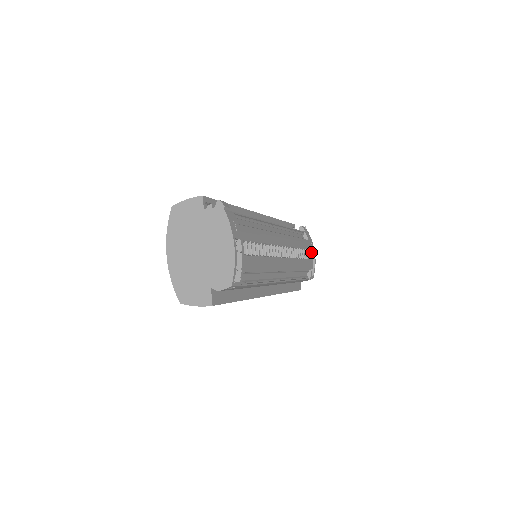
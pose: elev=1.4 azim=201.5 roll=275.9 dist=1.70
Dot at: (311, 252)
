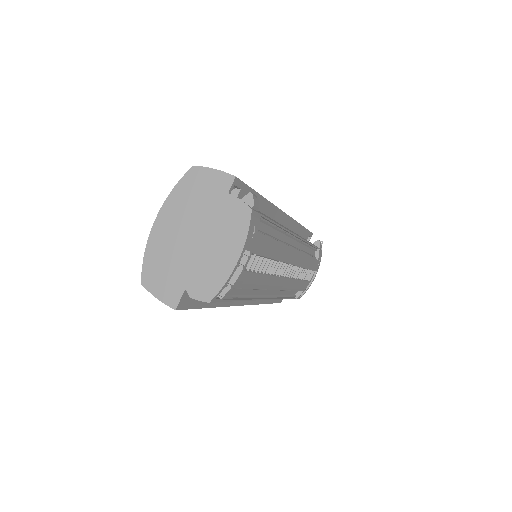
Dot at: (313, 273)
